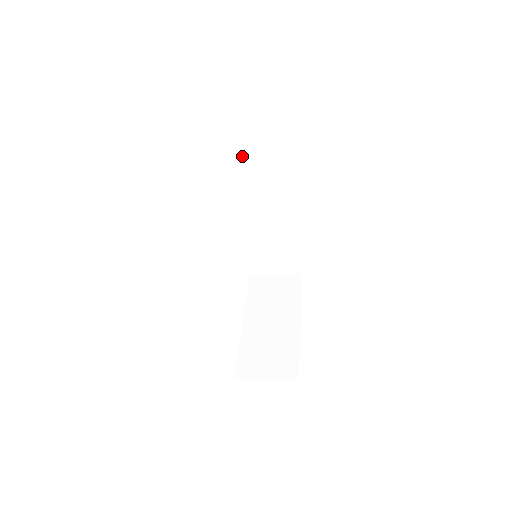
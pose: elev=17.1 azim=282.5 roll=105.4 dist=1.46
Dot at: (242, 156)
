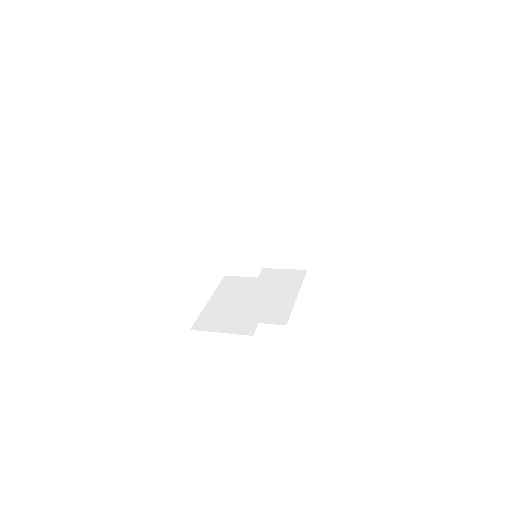
Dot at: occluded
